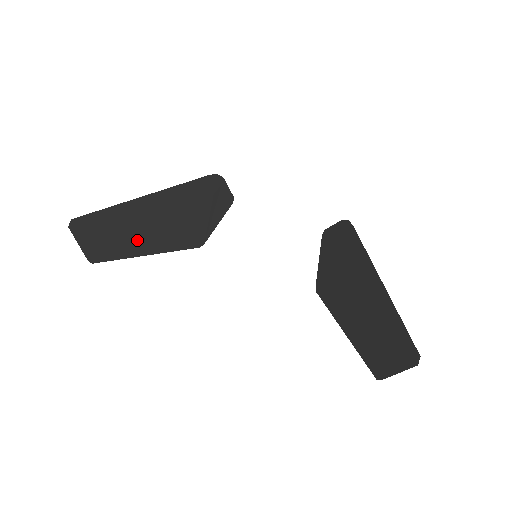
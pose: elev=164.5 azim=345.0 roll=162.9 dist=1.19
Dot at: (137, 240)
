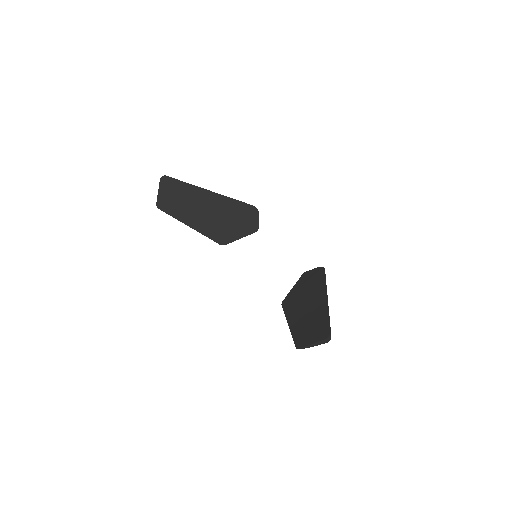
Dot at: (190, 213)
